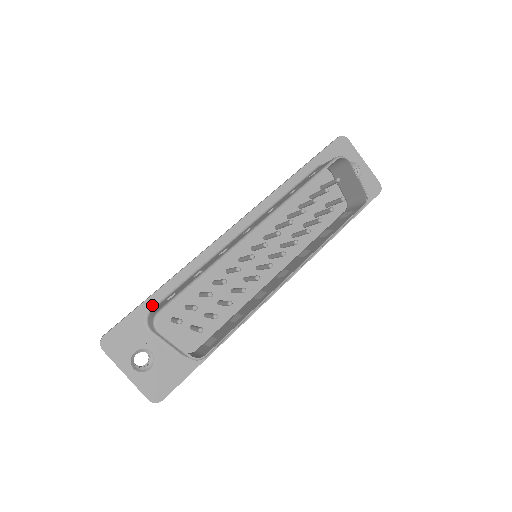
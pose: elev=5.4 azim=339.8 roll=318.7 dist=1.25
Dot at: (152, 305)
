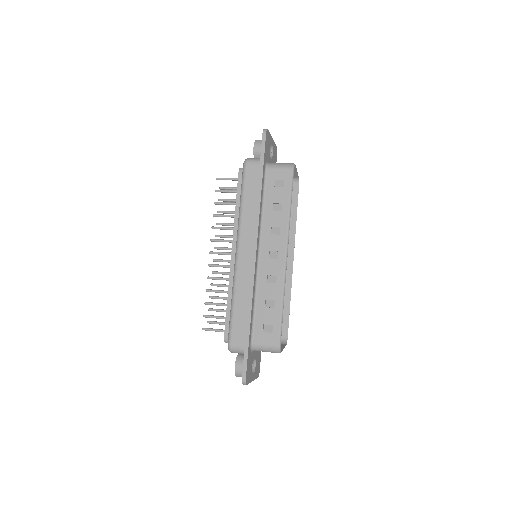
Dot at: (250, 340)
